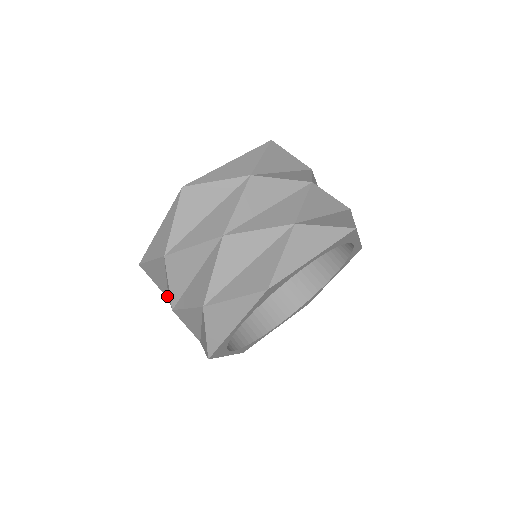
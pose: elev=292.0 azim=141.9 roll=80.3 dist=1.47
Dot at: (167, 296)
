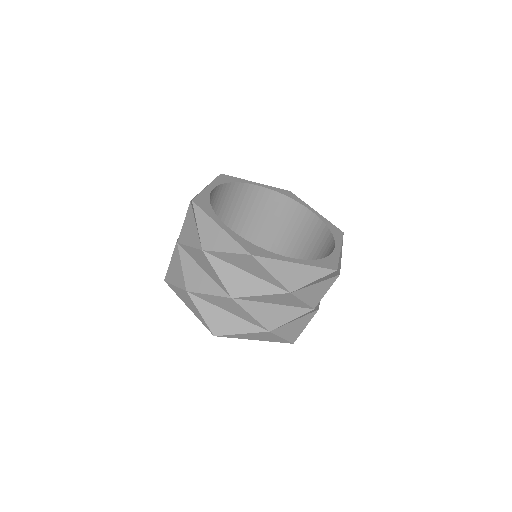
Dot at: occluded
